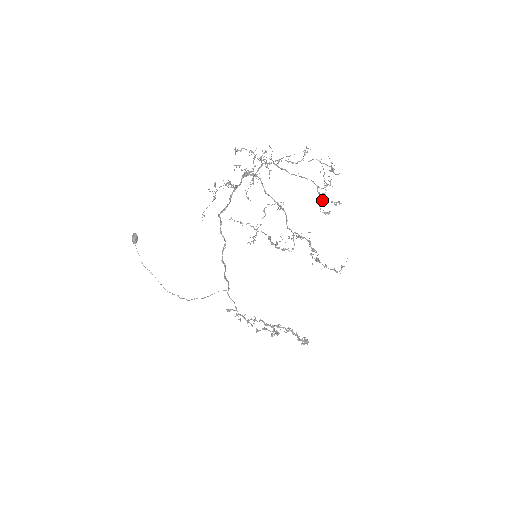
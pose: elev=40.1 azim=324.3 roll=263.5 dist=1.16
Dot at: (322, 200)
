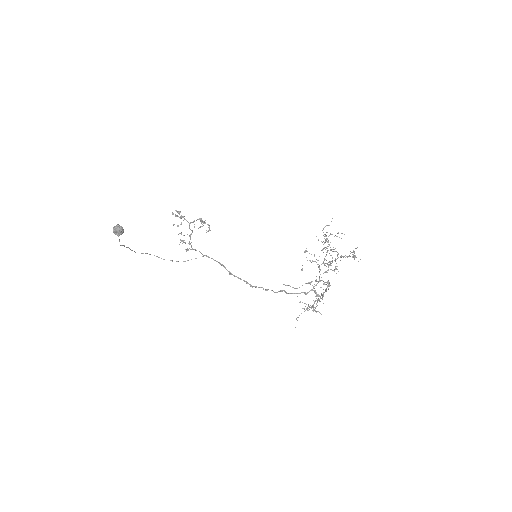
Dot at: occluded
